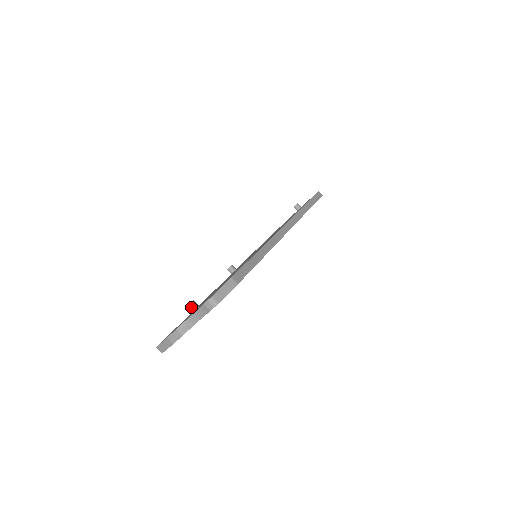
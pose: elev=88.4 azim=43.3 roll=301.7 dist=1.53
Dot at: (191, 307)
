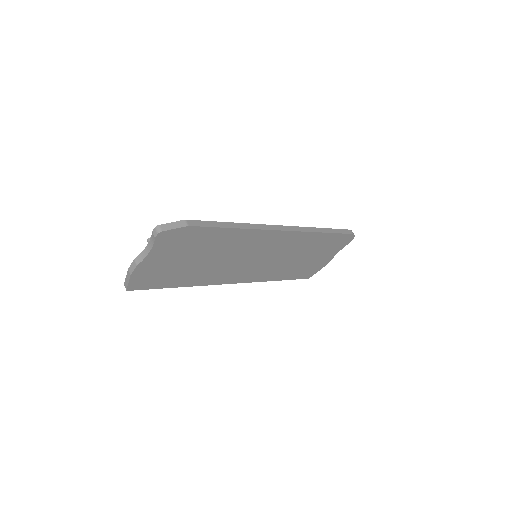
Dot at: occluded
